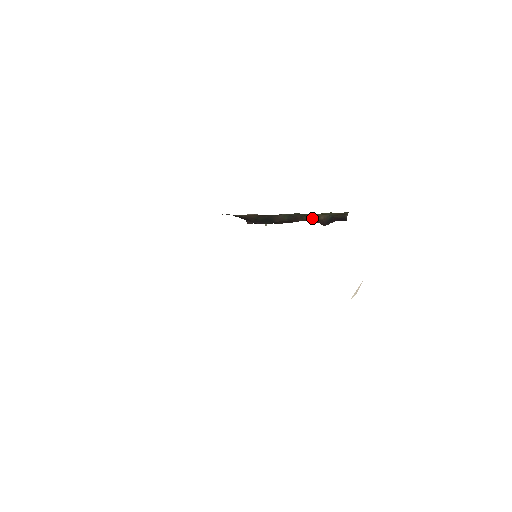
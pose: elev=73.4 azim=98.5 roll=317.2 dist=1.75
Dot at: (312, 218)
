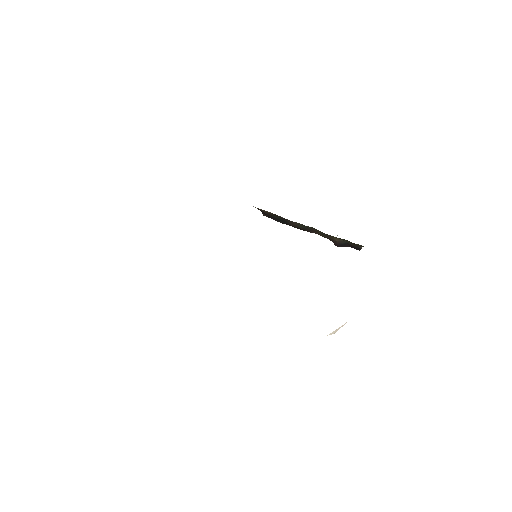
Dot at: (327, 236)
